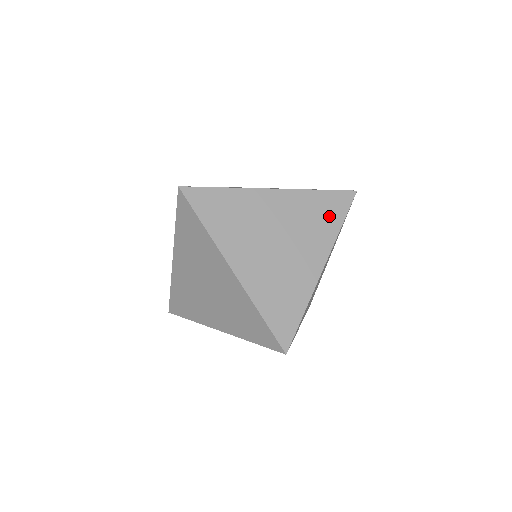
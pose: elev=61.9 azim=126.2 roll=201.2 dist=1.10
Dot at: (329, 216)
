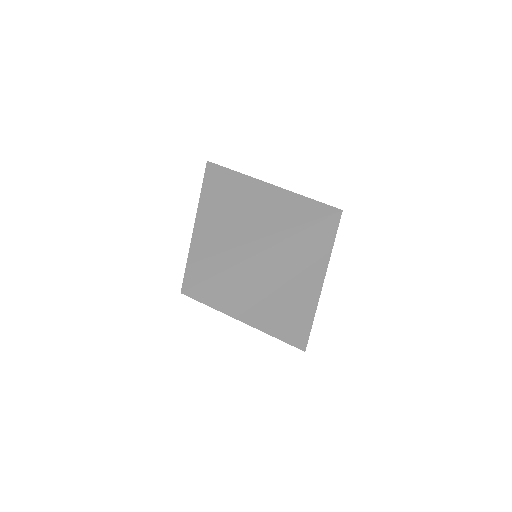
Dot at: (320, 246)
